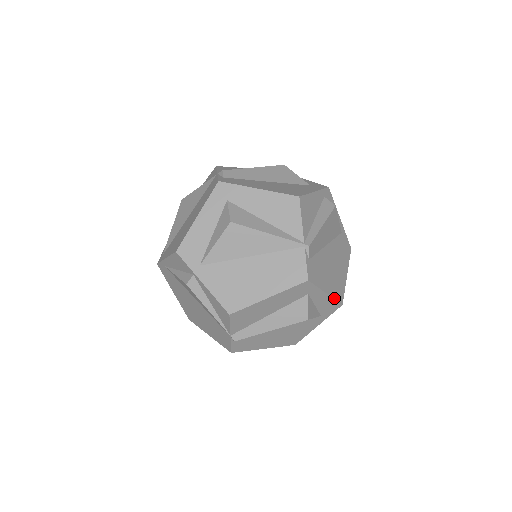
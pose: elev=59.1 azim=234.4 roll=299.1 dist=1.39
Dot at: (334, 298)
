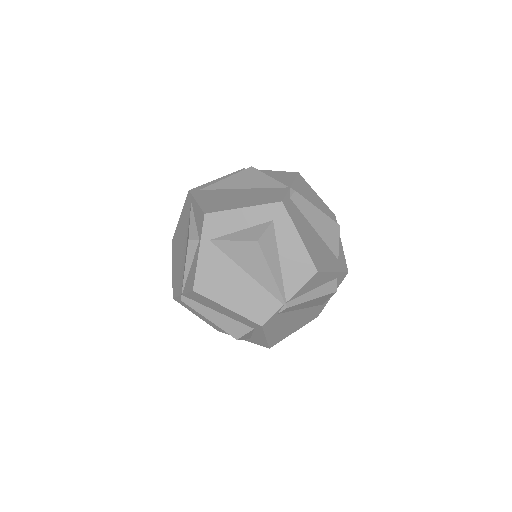
Dot at: (268, 342)
